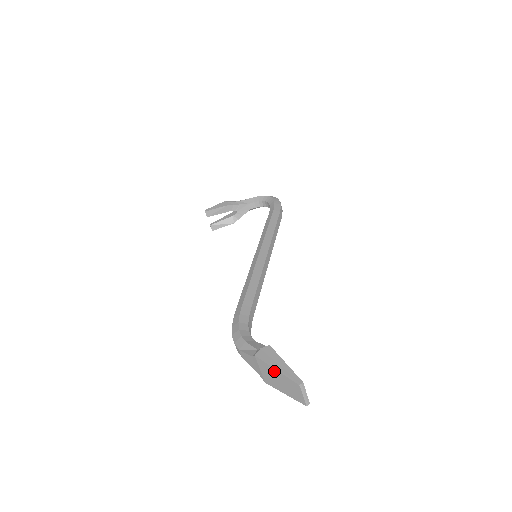
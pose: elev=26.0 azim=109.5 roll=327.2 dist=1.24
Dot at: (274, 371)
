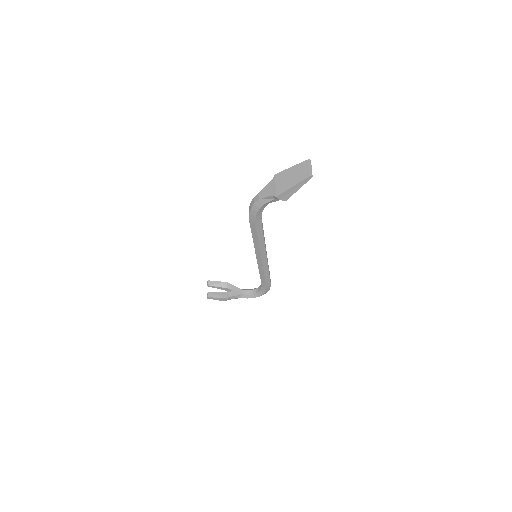
Dot at: (289, 170)
